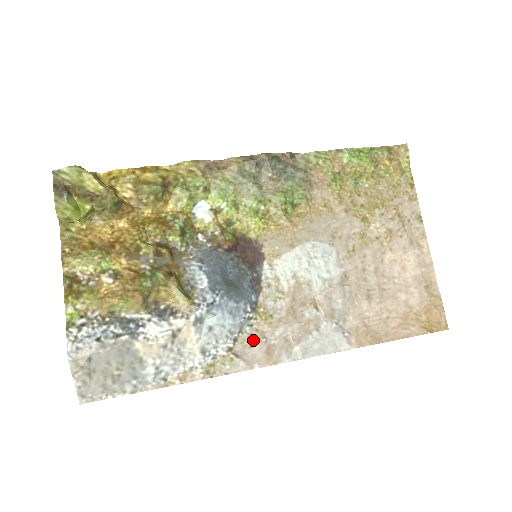
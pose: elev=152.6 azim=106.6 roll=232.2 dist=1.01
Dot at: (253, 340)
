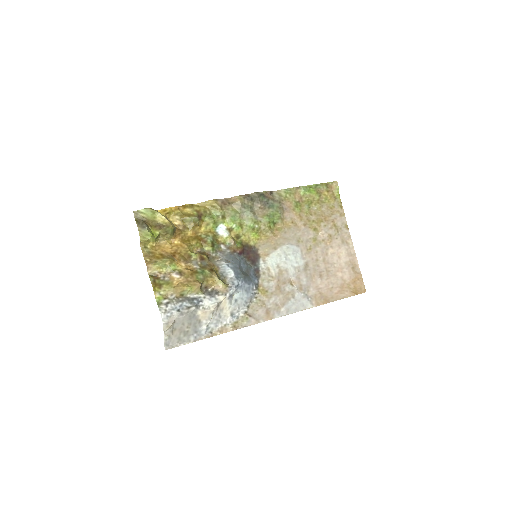
Dot at: (258, 306)
